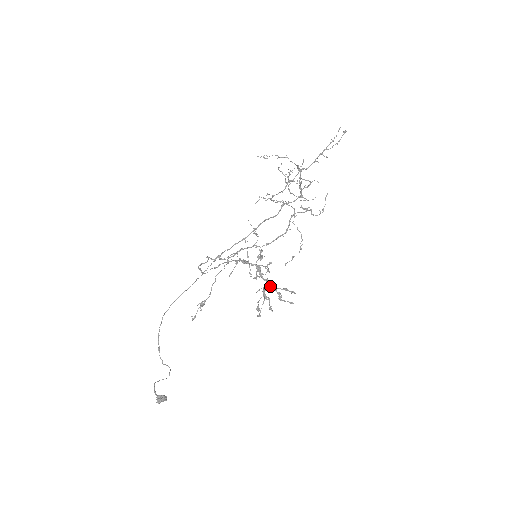
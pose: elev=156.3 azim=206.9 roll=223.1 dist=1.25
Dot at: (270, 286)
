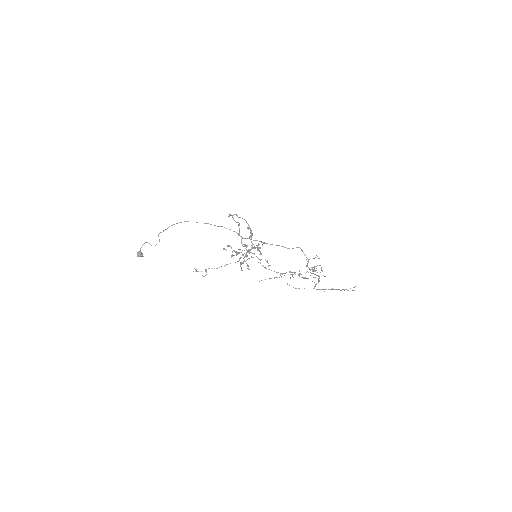
Dot at: occluded
